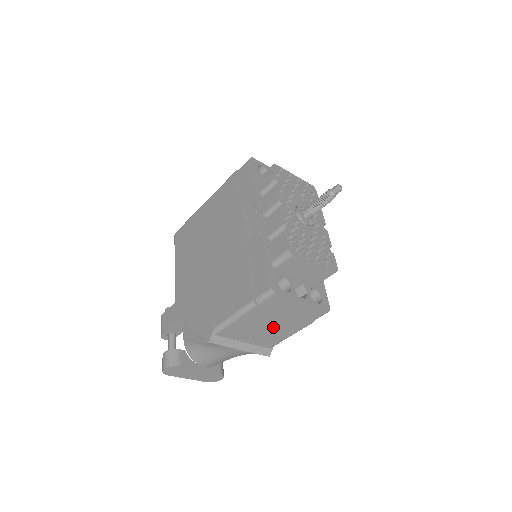
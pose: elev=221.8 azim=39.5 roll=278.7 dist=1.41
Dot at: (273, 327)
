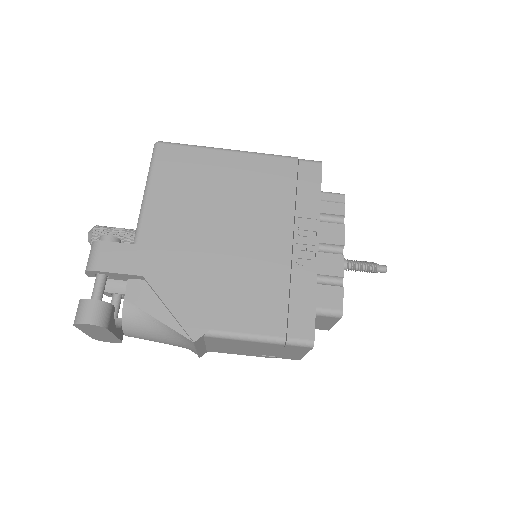
Dot at: (250, 350)
